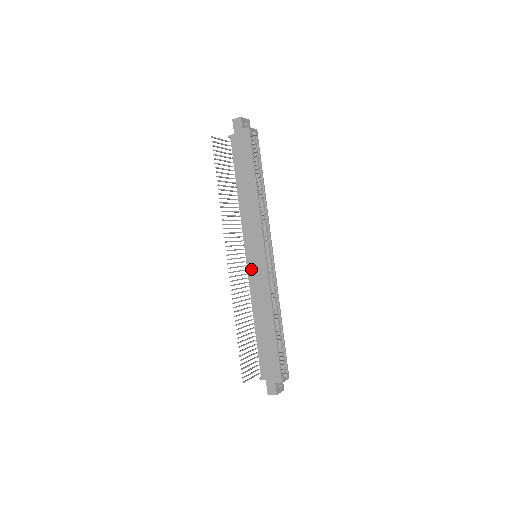
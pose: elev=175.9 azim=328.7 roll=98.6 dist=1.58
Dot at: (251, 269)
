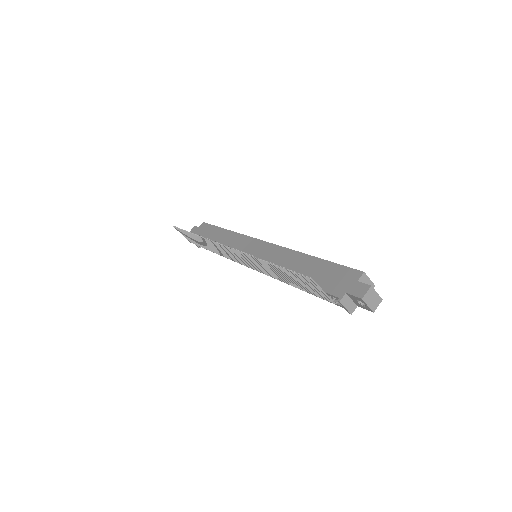
Dot at: occluded
